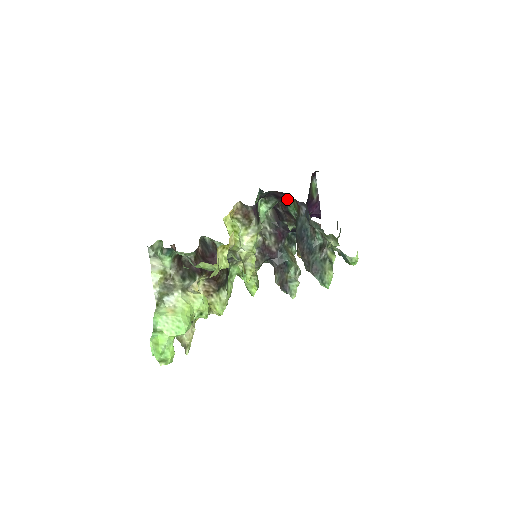
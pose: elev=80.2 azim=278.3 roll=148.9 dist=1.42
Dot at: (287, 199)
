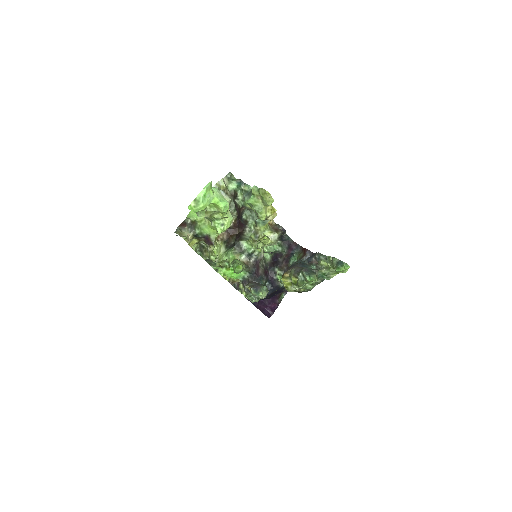
Dot at: (295, 252)
